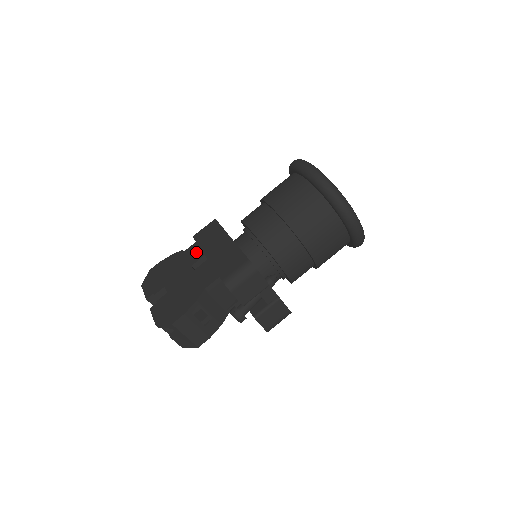
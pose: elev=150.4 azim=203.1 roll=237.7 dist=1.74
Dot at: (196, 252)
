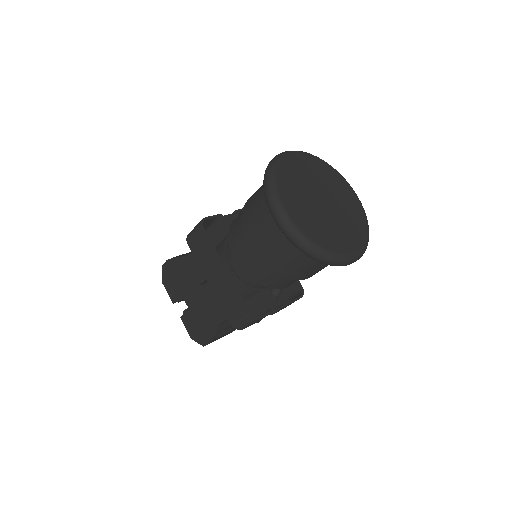
Dot at: (197, 270)
